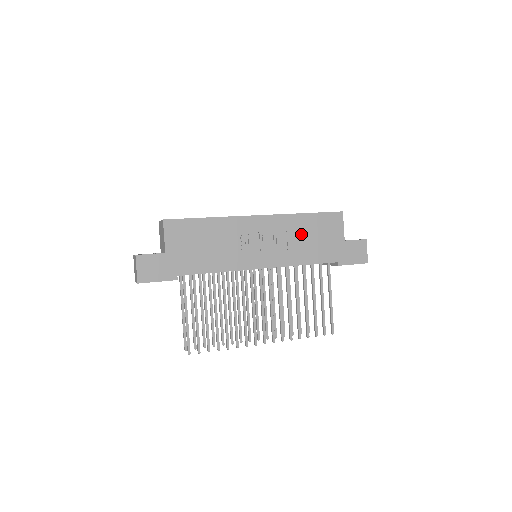
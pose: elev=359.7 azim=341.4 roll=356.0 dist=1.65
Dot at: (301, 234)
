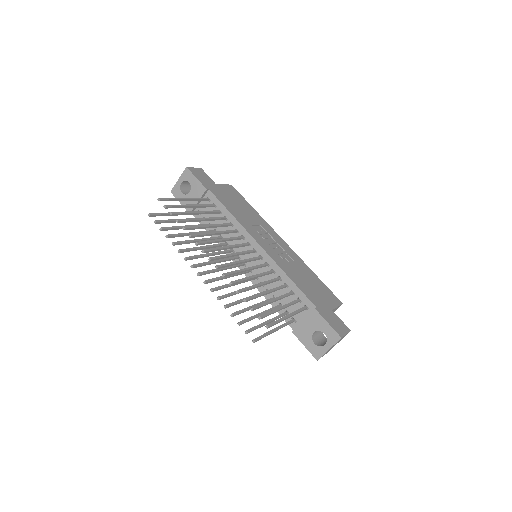
Dot at: (302, 272)
